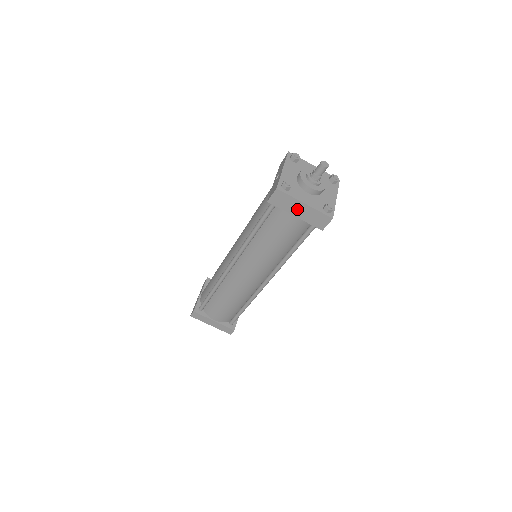
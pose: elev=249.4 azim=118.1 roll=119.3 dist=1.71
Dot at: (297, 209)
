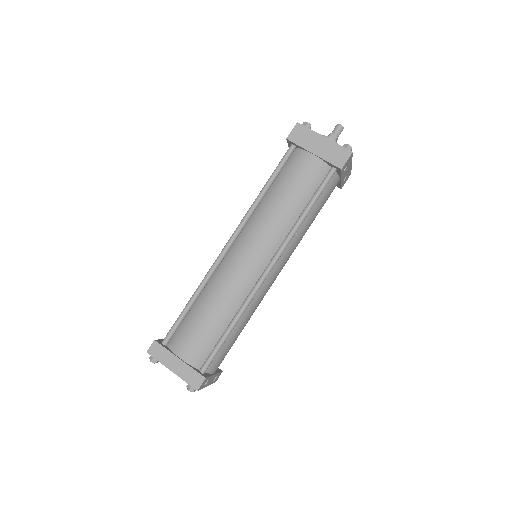
Dot at: (316, 144)
